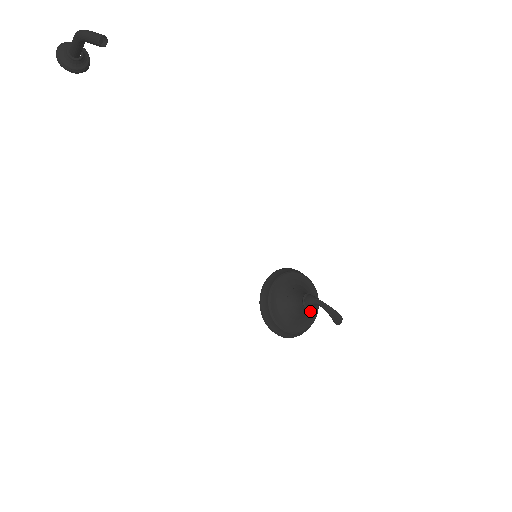
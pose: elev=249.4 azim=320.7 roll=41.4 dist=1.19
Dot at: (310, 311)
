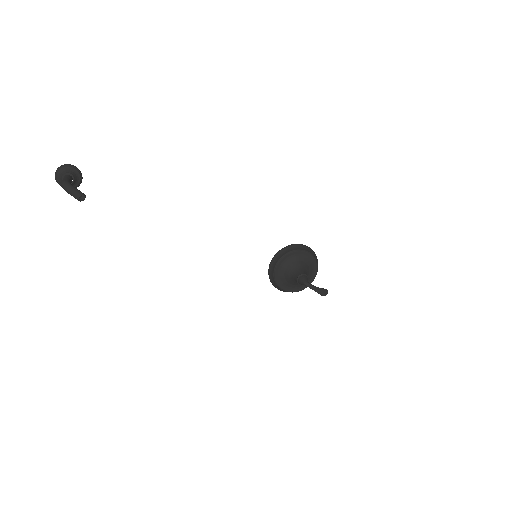
Dot at: (310, 274)
